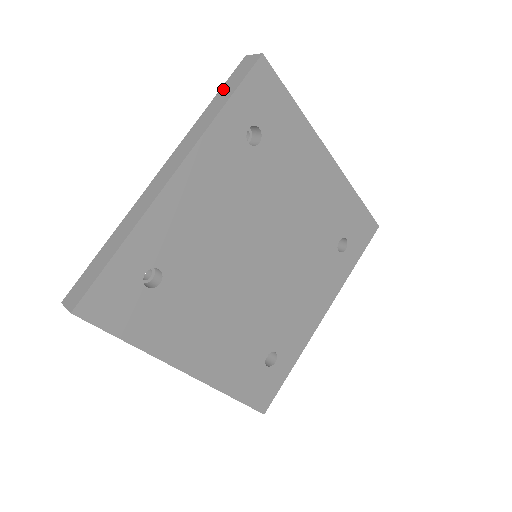
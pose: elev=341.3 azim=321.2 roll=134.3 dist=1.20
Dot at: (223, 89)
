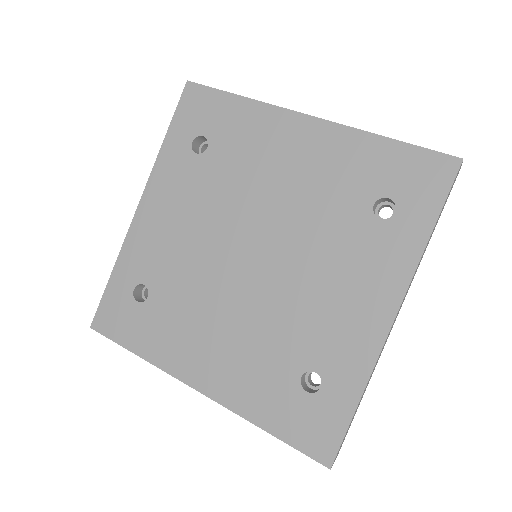
Dot at: occluded
